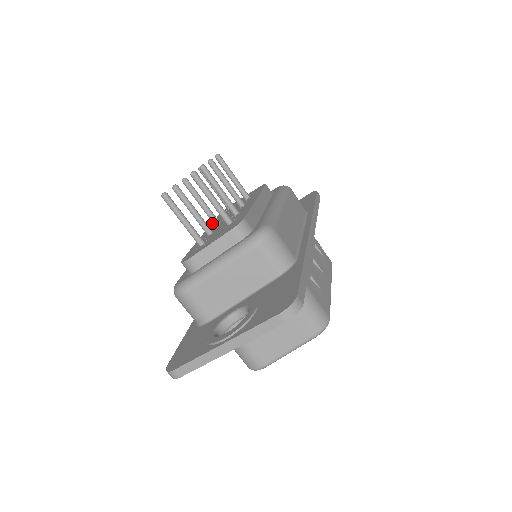
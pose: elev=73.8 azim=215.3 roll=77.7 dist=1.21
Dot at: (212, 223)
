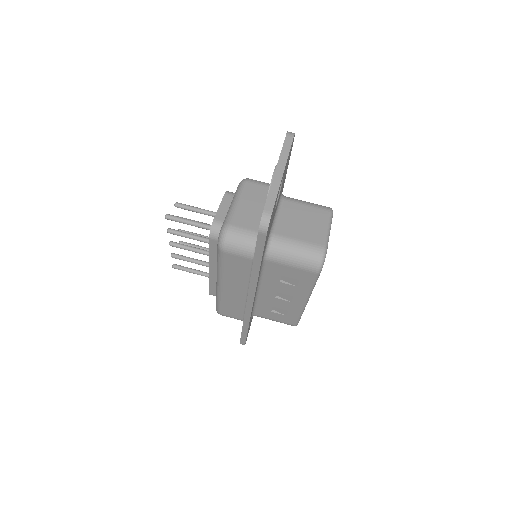
Dot at: (209, 280)
